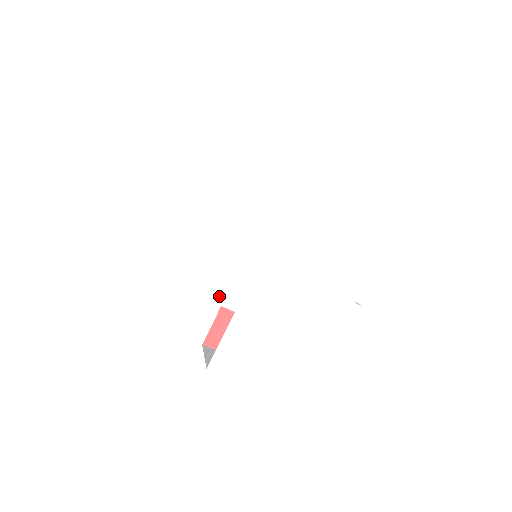
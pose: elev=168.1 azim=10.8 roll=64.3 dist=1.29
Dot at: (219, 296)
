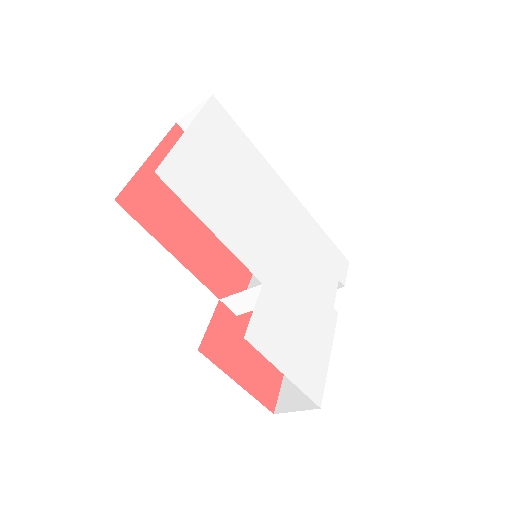
Dot at: (251, 264)
